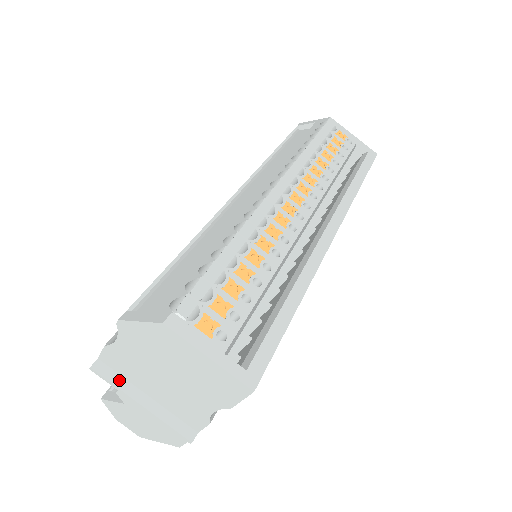
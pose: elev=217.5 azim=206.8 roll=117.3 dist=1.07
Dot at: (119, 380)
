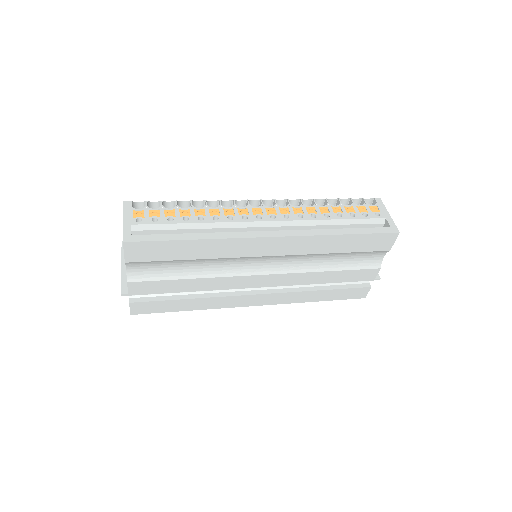
Dot at: occluded
